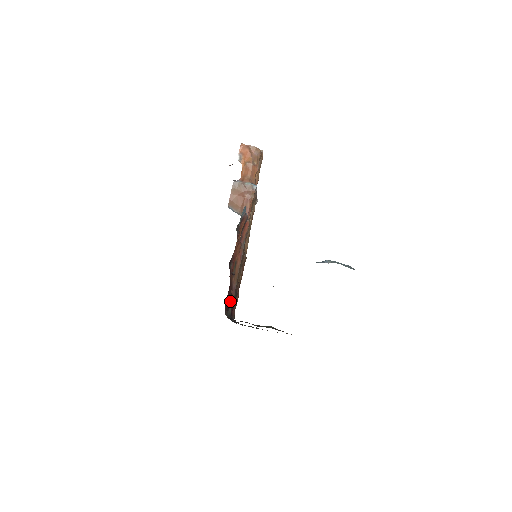
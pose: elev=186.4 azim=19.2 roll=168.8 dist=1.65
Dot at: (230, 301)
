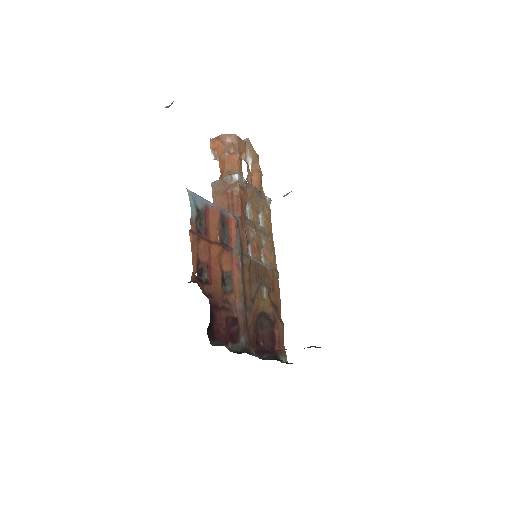
Dot at: (234, 328)
